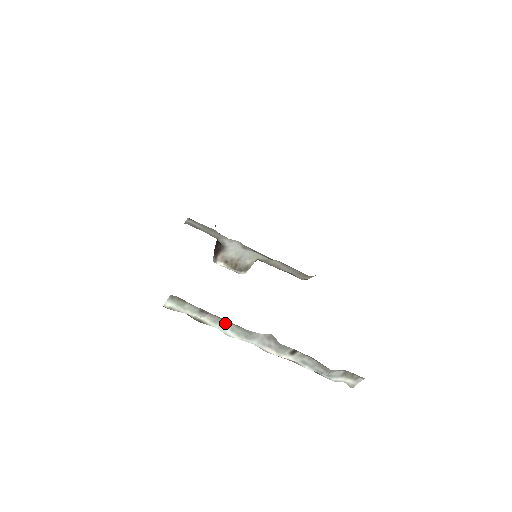
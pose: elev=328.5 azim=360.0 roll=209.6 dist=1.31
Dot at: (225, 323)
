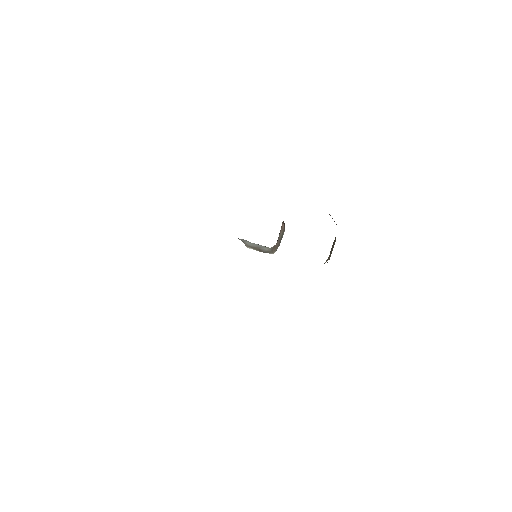
Dot at: occluded
